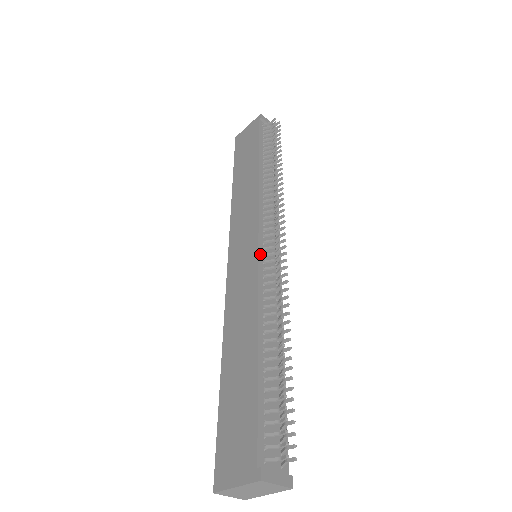
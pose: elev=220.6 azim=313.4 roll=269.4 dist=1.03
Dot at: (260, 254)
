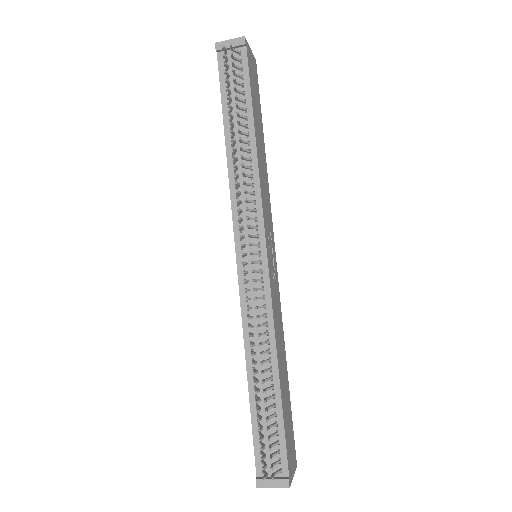
Dot at: (240, 274)
